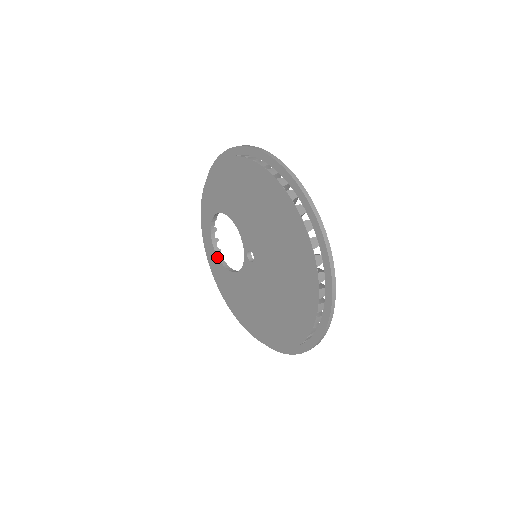
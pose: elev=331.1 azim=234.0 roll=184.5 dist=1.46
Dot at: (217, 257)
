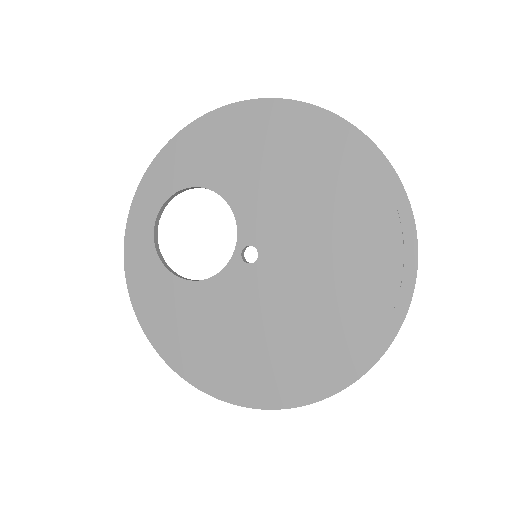
Dot at: (157, 256)
